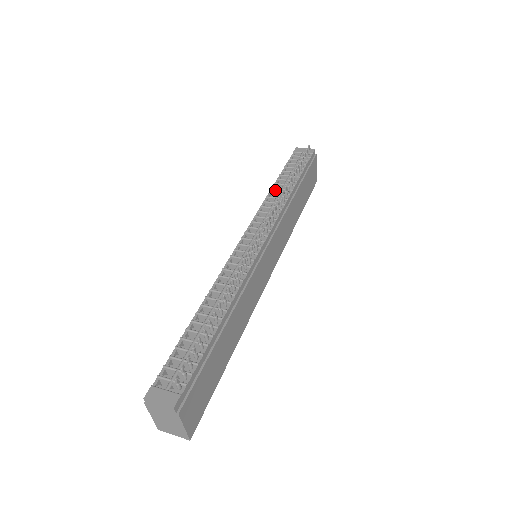
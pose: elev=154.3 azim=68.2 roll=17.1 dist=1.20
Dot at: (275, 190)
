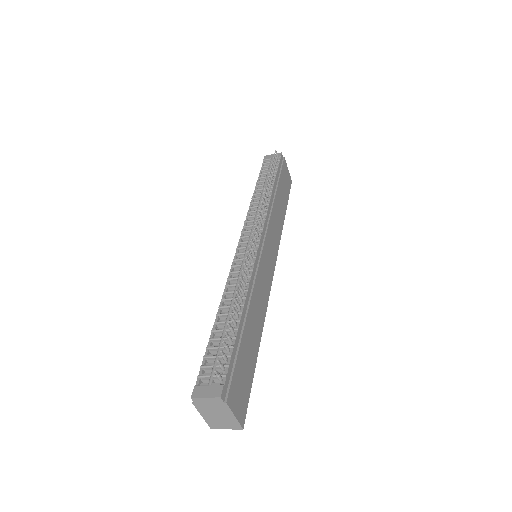
Dot at: (256, 196)
